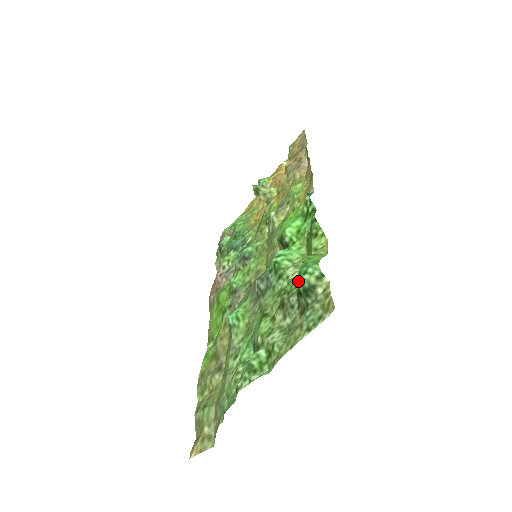
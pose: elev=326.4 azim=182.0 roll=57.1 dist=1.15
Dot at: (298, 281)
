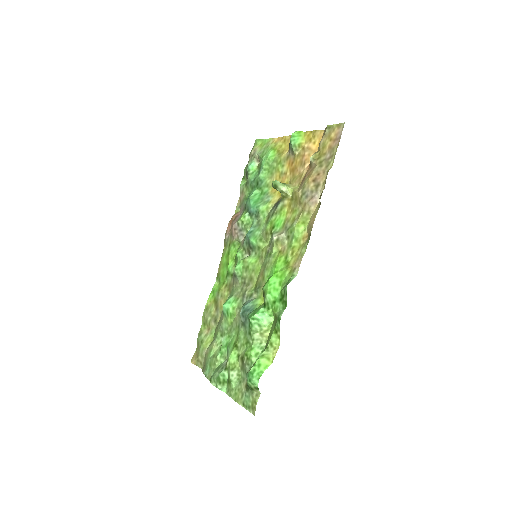
Dot at: (247, 378)
